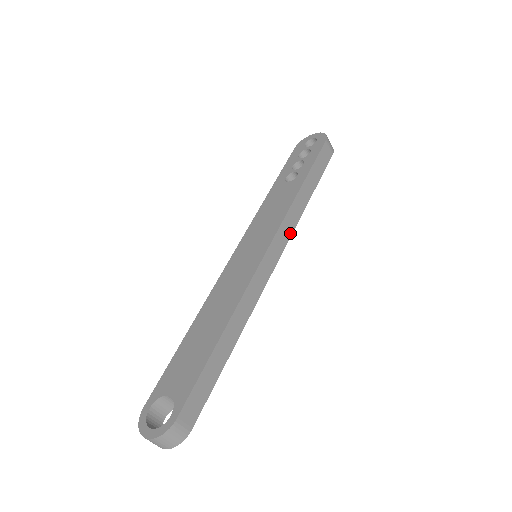
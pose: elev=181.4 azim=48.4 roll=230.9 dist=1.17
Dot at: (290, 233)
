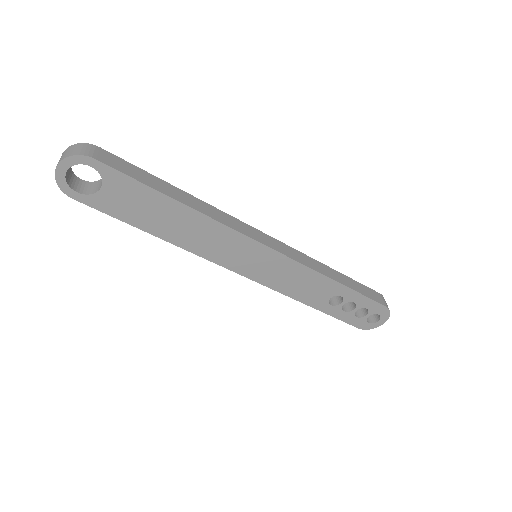
Dot at: (299, 261)
